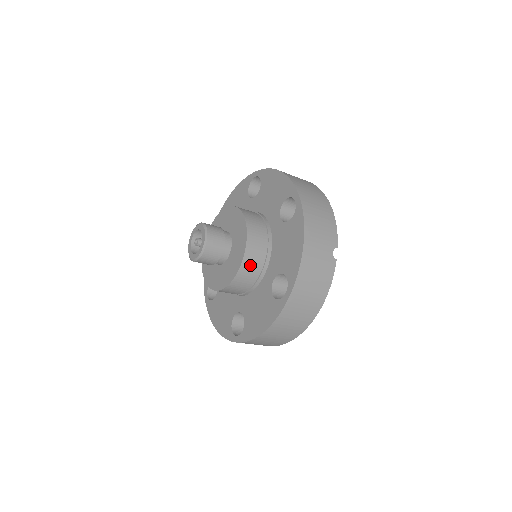
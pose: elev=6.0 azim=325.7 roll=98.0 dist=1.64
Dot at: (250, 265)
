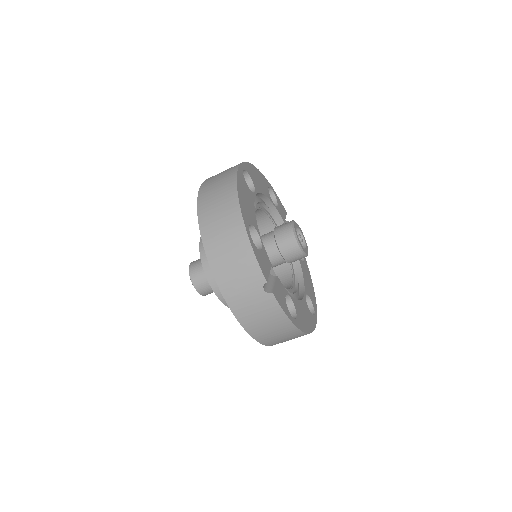
Dot at: occluded
